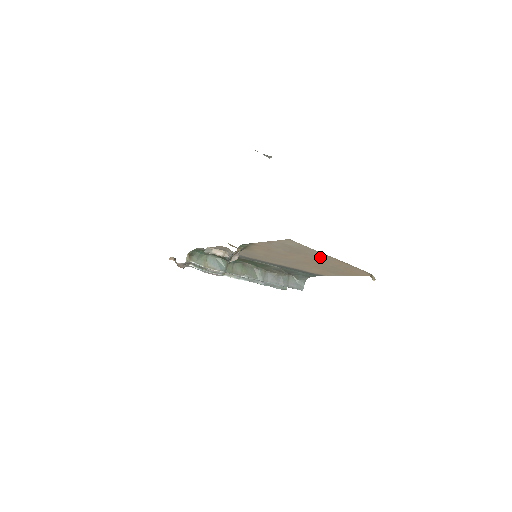
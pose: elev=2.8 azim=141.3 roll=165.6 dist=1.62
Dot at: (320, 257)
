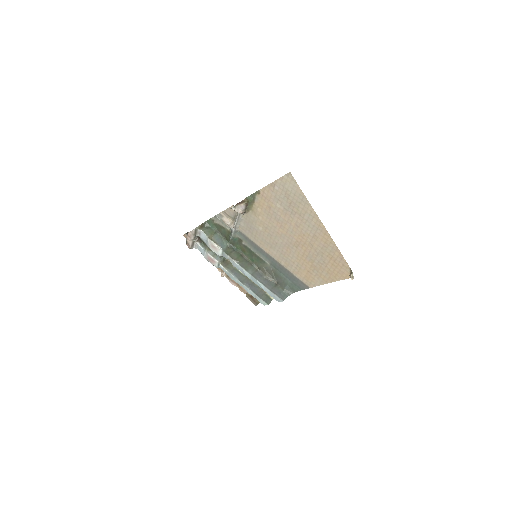
Dot at: (310, 223)
